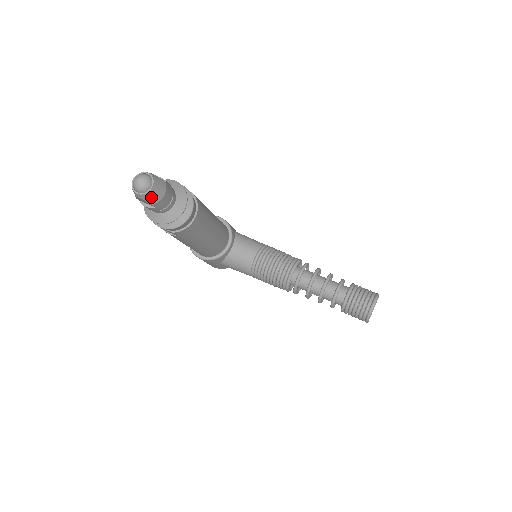
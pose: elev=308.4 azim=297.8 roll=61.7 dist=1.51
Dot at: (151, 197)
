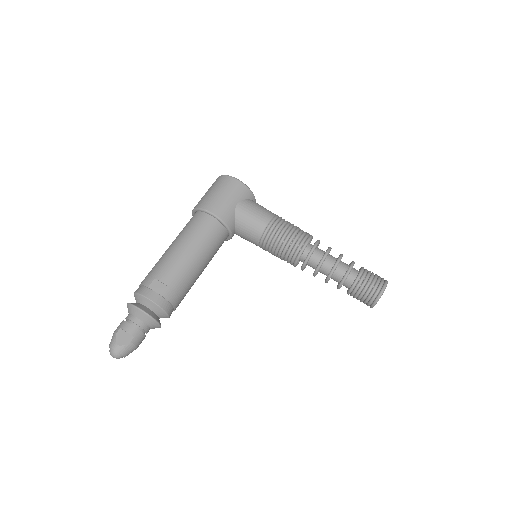
Dot at: occluded
